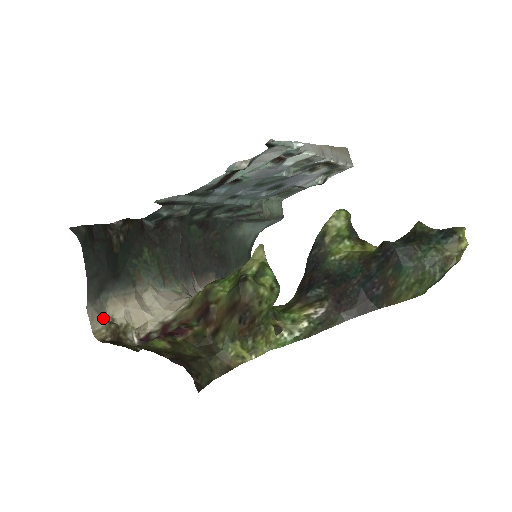
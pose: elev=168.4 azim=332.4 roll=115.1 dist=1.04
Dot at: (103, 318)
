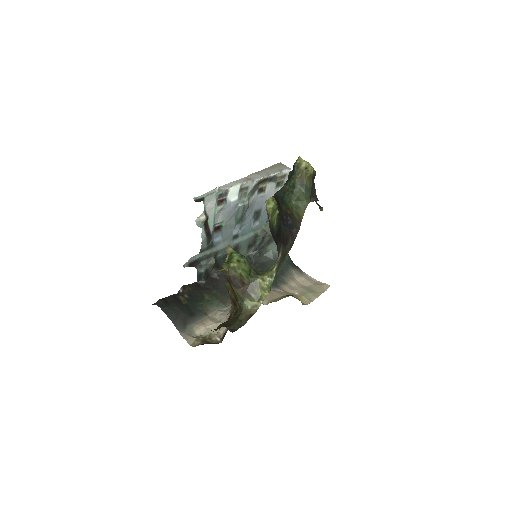
Dot at: (194, 337)
